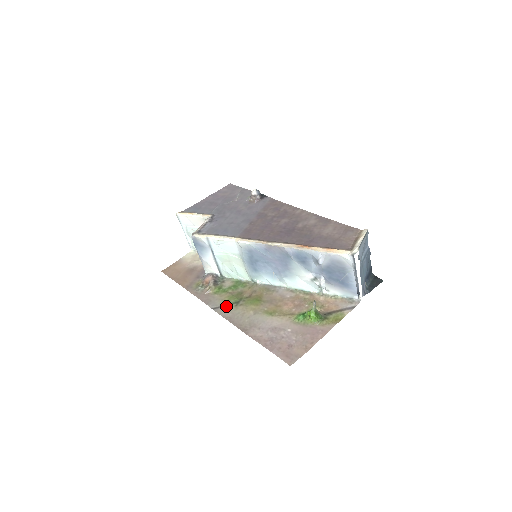
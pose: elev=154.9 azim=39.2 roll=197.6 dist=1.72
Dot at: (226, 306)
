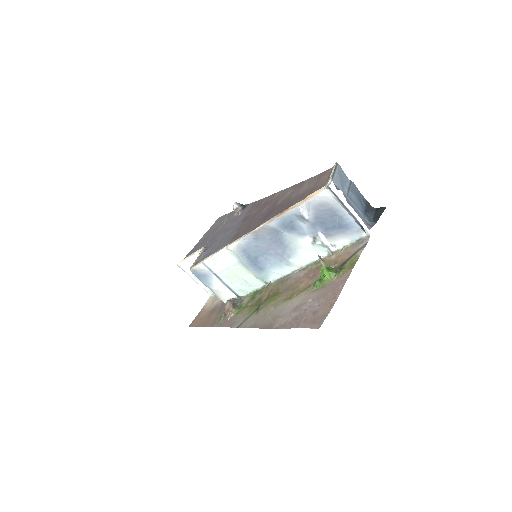
Dot at: (248, 318)
